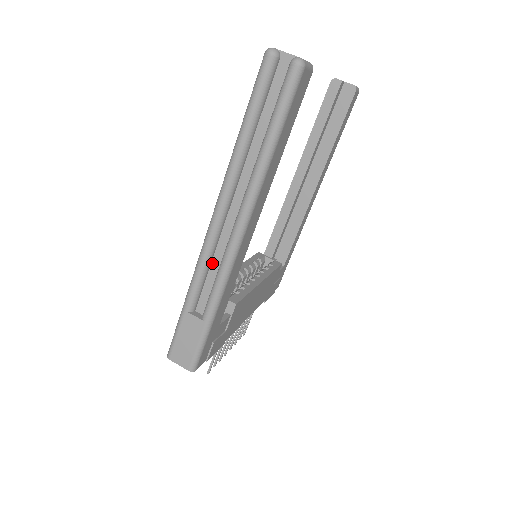
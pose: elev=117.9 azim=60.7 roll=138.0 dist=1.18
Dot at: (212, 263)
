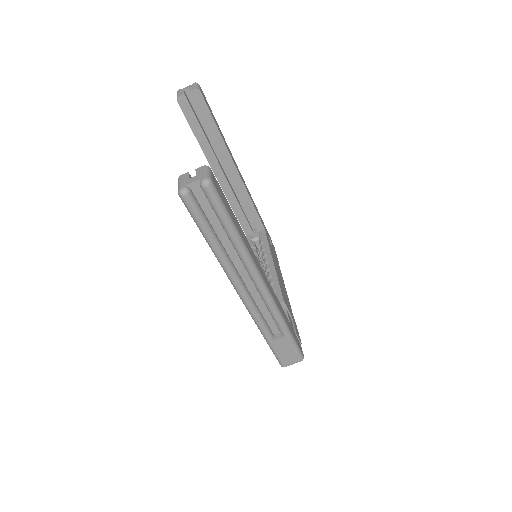
Dot at: (260, 309)
